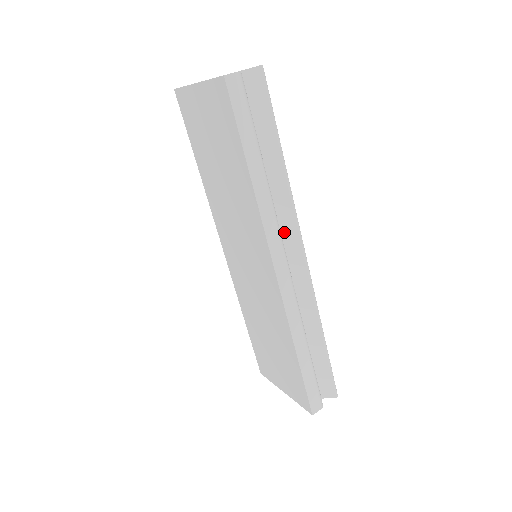
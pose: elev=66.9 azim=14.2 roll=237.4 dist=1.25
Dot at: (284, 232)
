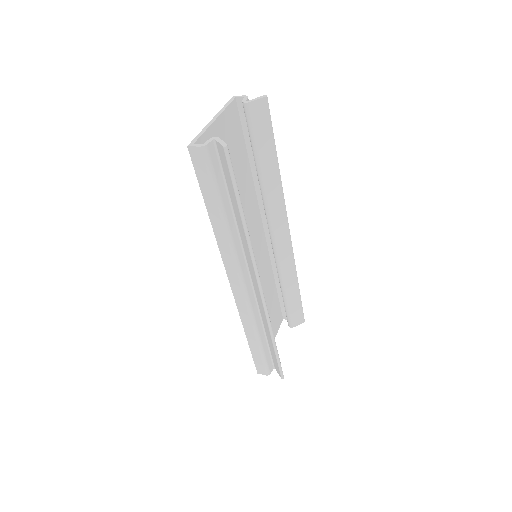
Dot at: (249, 264)
